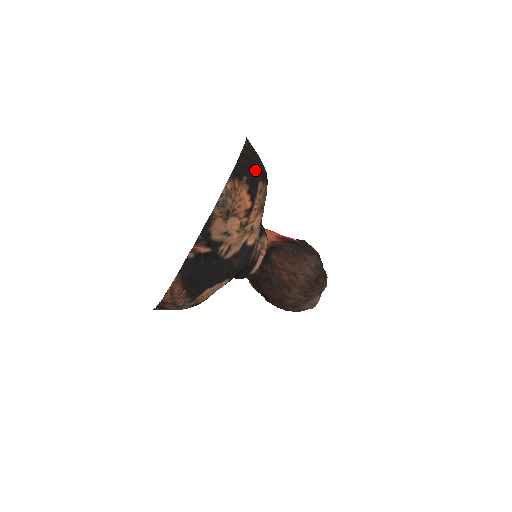
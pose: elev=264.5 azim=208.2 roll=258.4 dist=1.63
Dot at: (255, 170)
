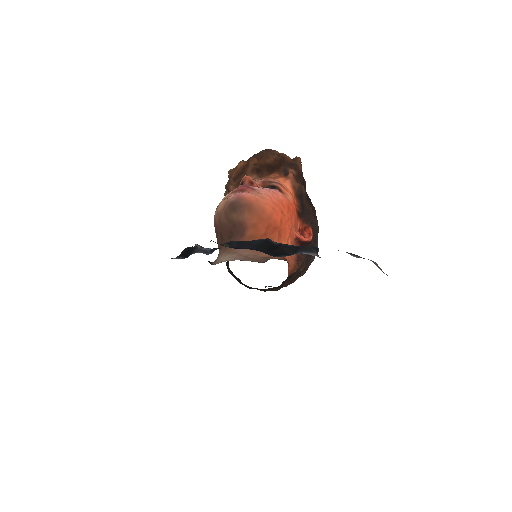
Dot at: occluded
